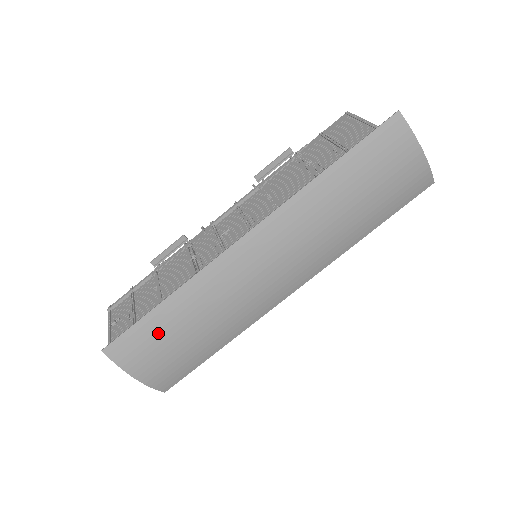
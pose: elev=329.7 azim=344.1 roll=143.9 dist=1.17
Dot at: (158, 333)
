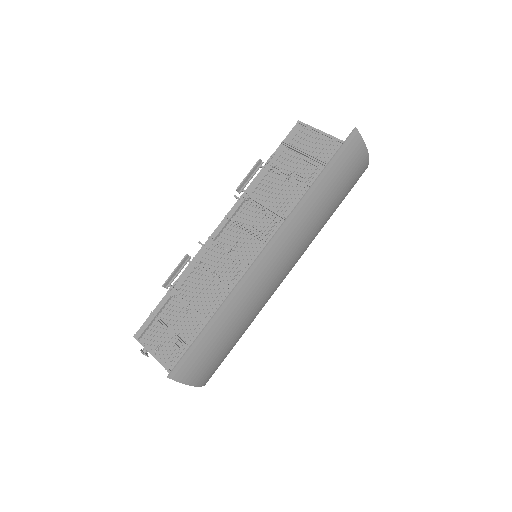
Dot at: (209, 345)
